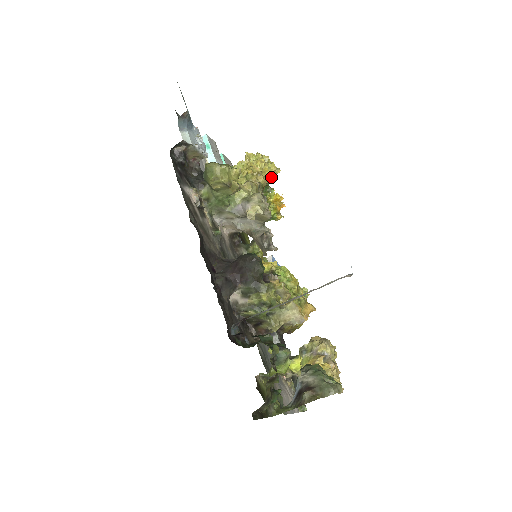
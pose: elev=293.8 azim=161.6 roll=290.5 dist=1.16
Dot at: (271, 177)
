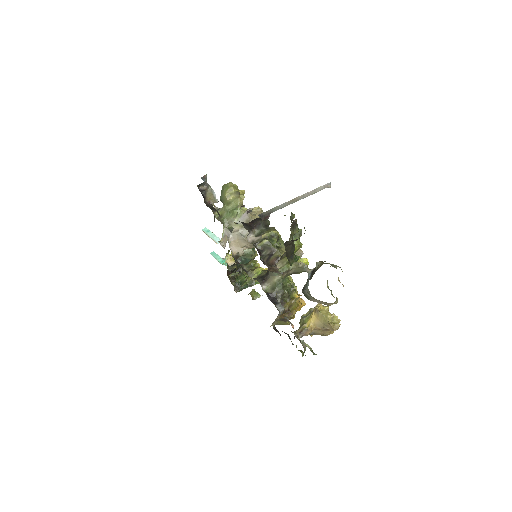
Dot at: occluded
